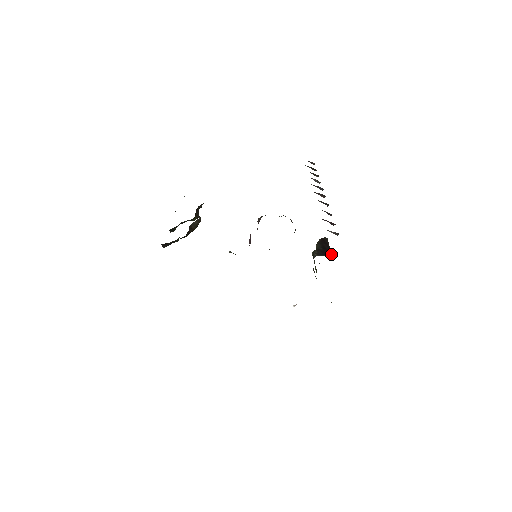
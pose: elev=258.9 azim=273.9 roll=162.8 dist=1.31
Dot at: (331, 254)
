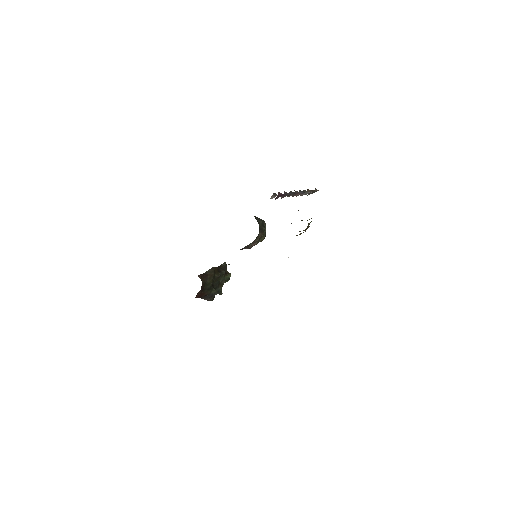
Dot at: occluded
